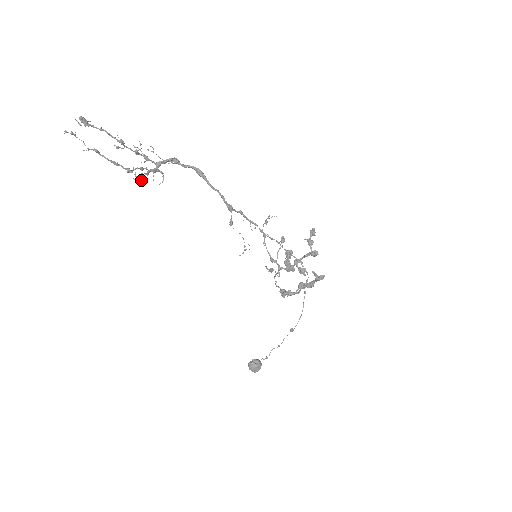
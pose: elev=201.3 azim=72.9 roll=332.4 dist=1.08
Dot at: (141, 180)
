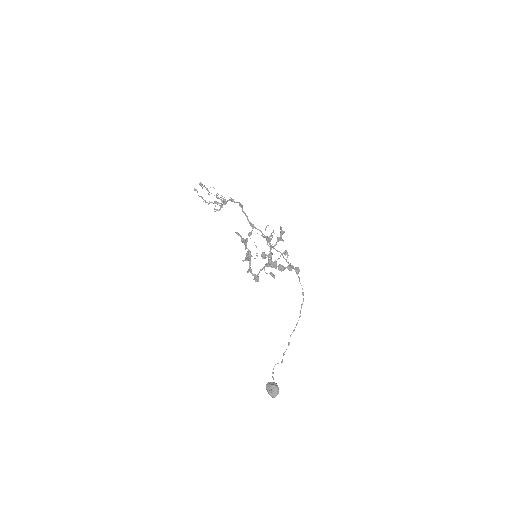
Dot at: occluded
